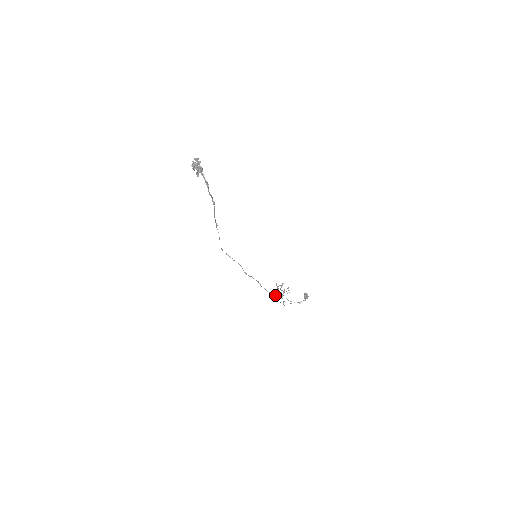
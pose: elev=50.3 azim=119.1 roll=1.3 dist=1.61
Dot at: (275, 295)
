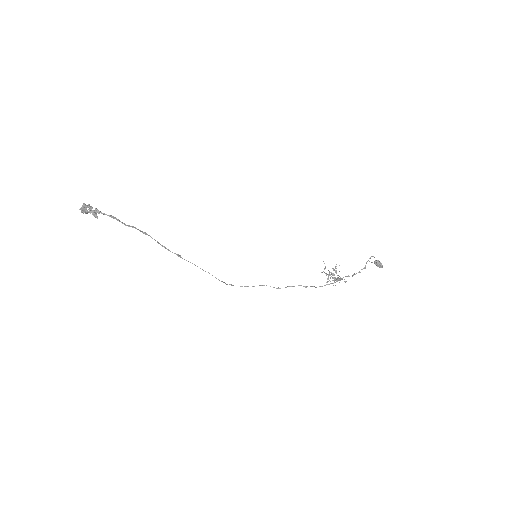
Dot at: (328, 281)
